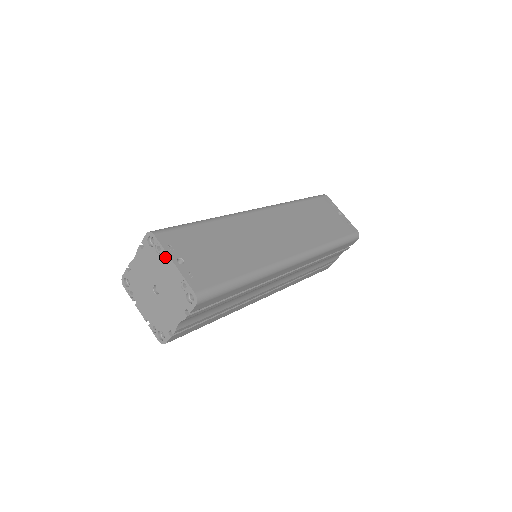
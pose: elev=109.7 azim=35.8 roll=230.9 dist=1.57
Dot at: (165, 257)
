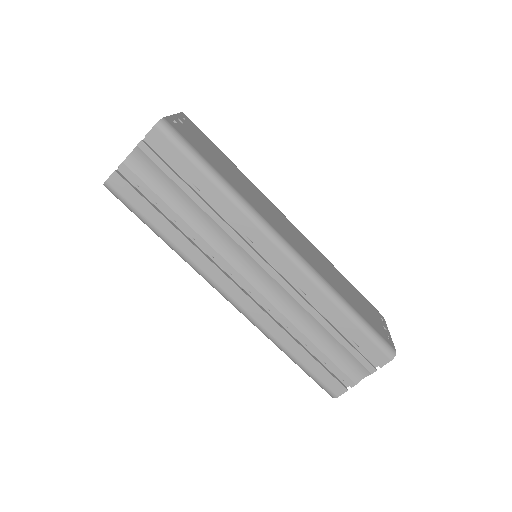
Dot at: occluded
